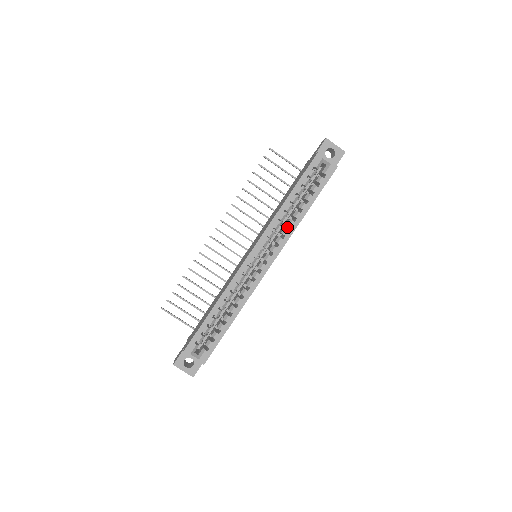
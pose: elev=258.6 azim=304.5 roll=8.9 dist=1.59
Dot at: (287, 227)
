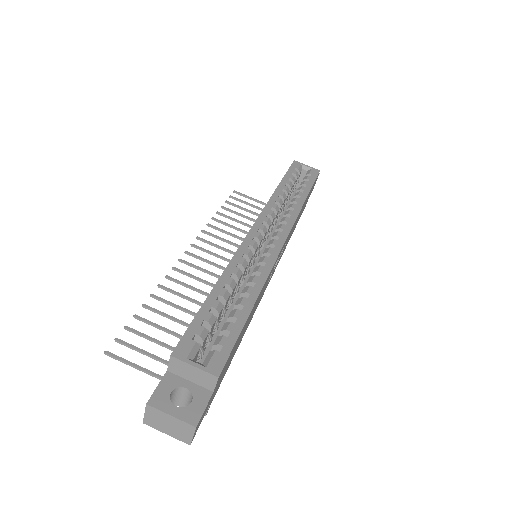
Dot at: occluded
